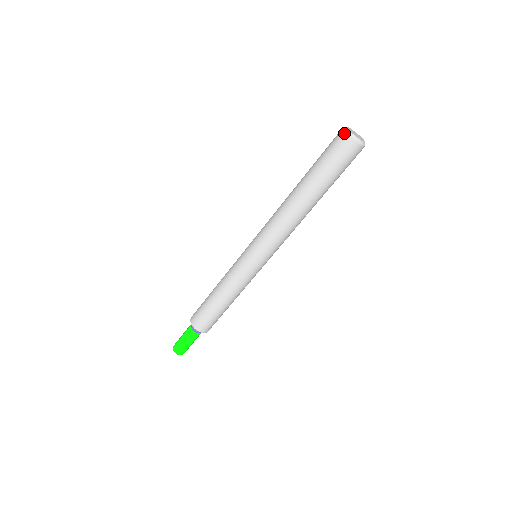
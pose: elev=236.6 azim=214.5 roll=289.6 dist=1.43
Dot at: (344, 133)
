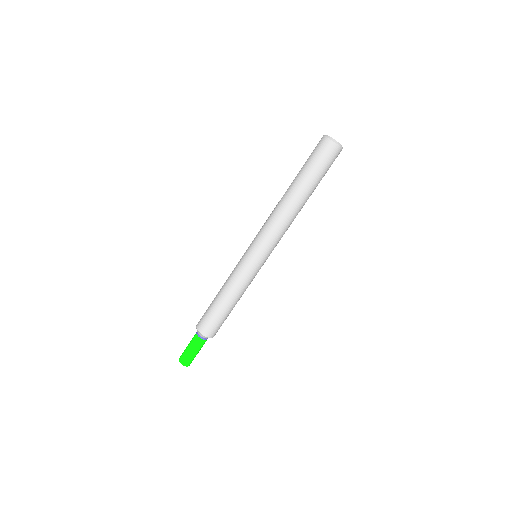
Dot at: (323, 137)
